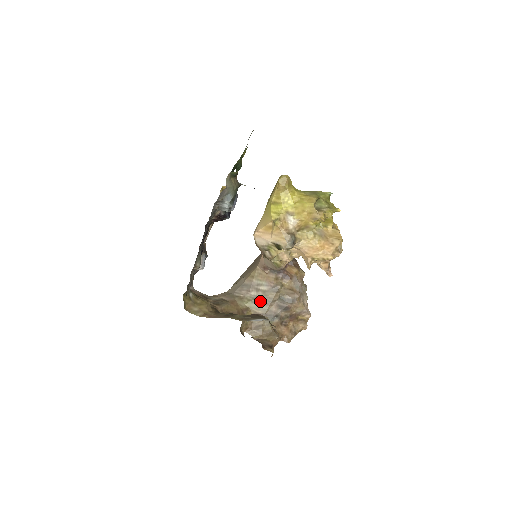
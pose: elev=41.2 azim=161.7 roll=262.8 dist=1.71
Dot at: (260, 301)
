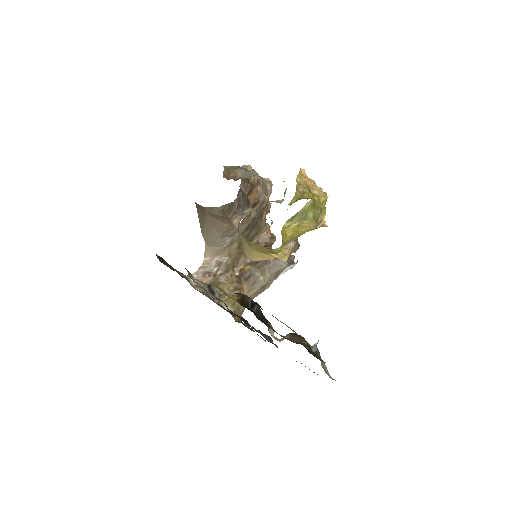
Dot at: (245, 231)
